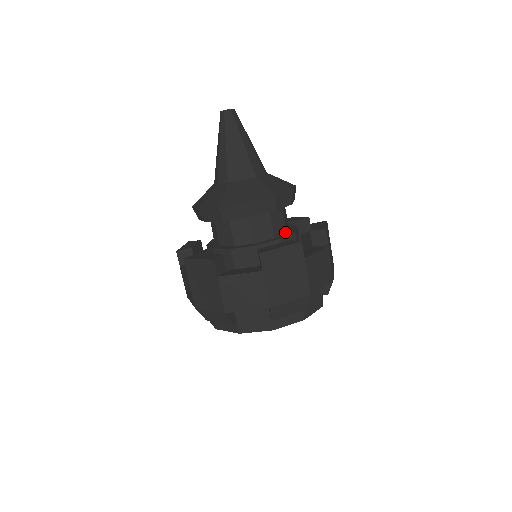
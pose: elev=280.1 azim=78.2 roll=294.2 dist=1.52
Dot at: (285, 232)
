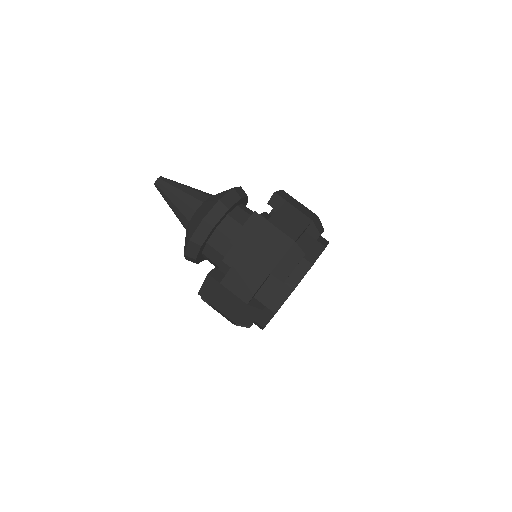
Dot at: occluded
